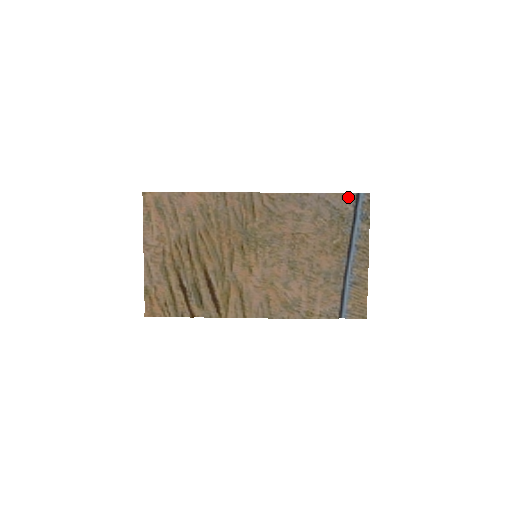
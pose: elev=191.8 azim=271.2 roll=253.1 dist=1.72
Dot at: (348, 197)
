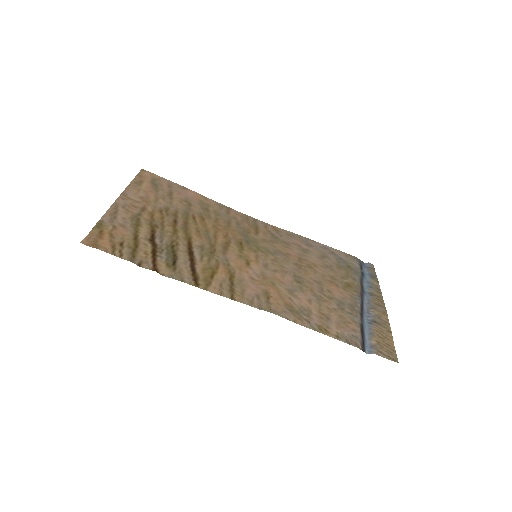
Dot at: (353, 258)
